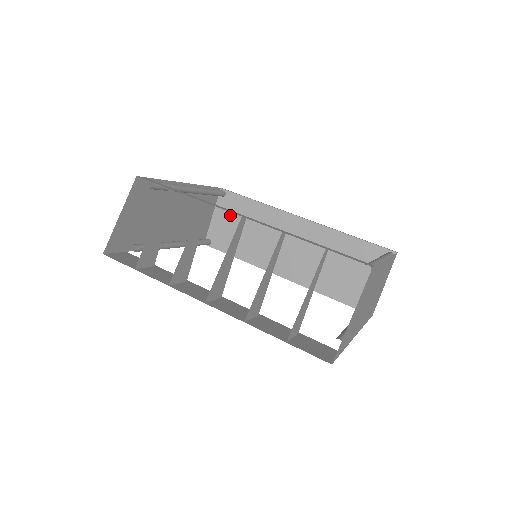
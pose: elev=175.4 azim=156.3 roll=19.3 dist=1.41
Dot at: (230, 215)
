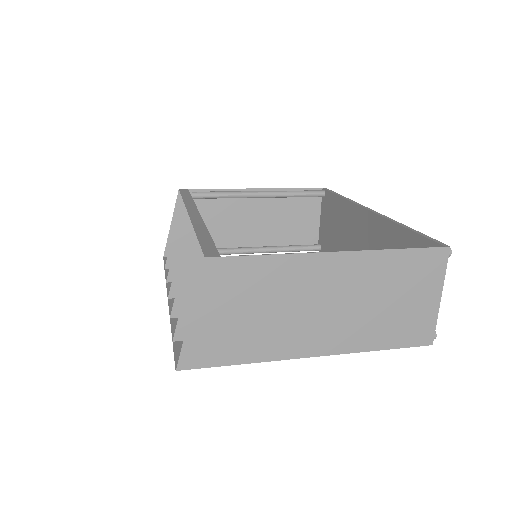
Dot at: (328, 216)
